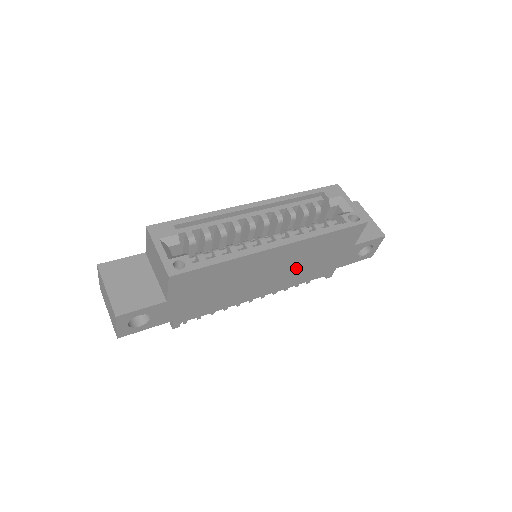
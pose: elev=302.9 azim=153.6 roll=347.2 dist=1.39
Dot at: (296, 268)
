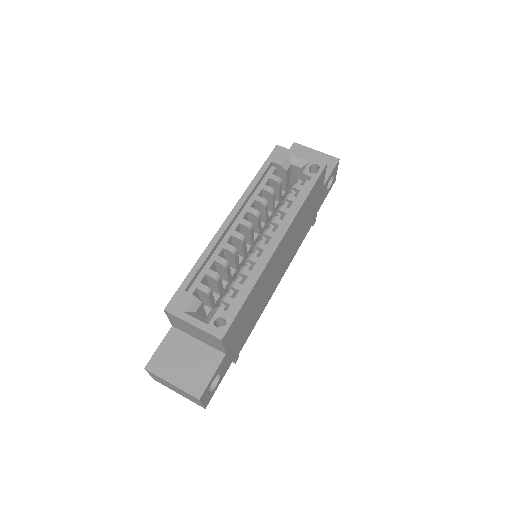
Dot at: (294, 242)
